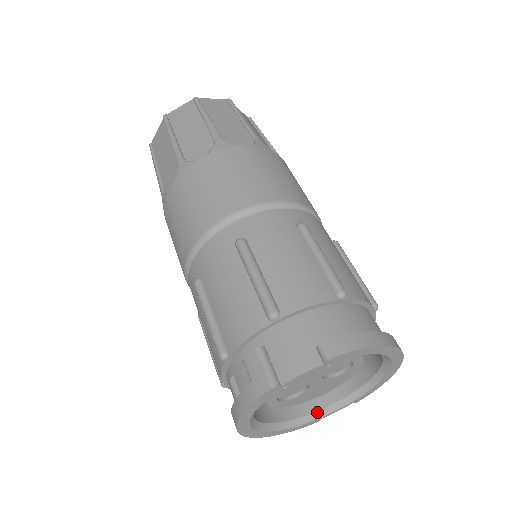
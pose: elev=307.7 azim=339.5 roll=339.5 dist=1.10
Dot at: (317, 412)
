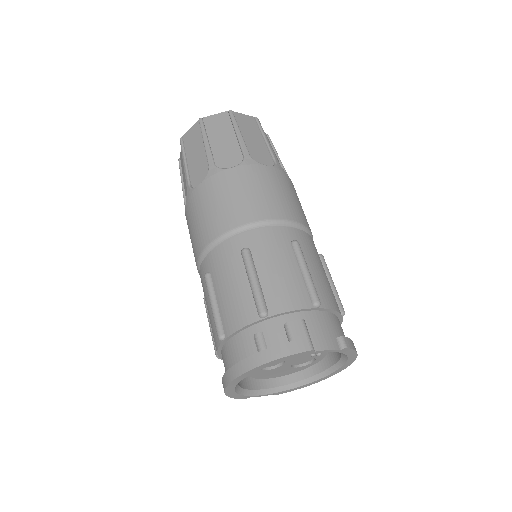
Dot at: (254, 390)
